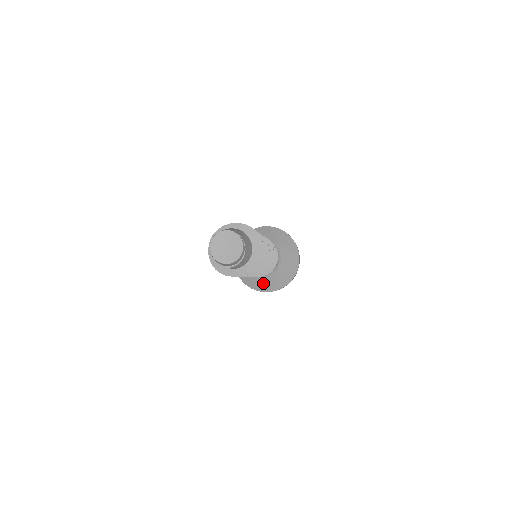
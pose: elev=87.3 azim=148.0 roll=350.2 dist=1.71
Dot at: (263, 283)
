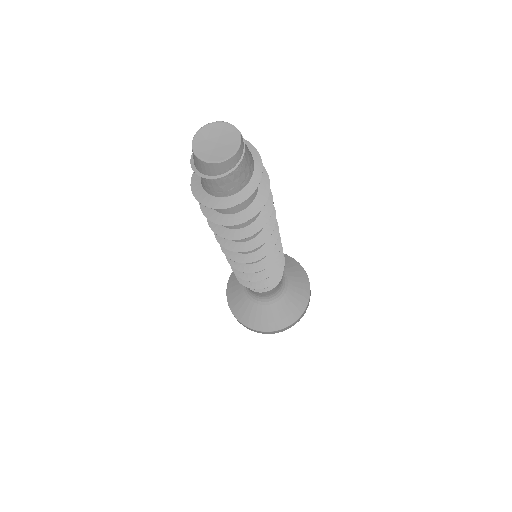
Dot at: (271, 317)
